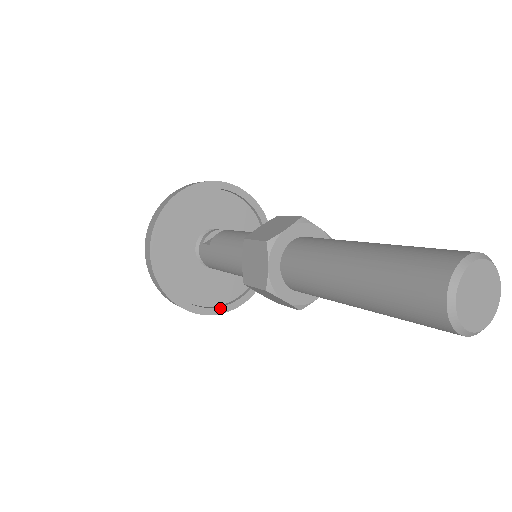
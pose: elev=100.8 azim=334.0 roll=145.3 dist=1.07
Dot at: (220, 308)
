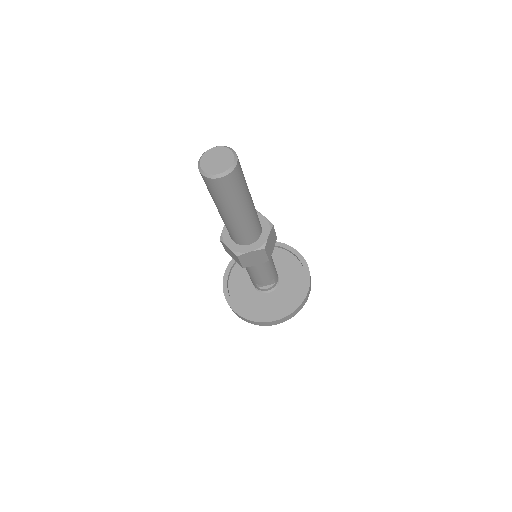
Dot at: (256, 318)
